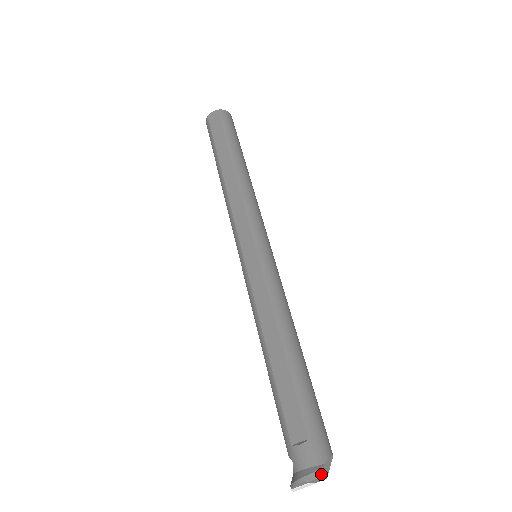
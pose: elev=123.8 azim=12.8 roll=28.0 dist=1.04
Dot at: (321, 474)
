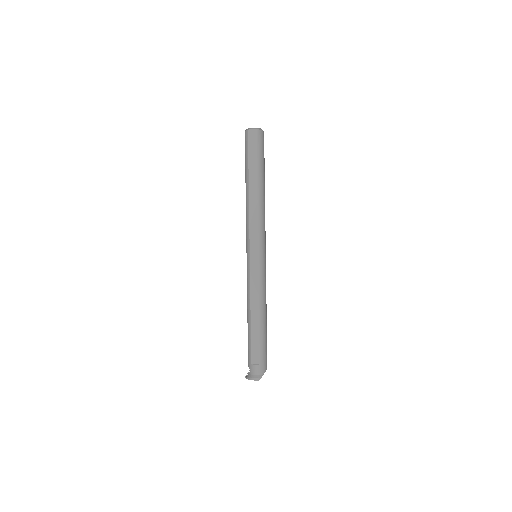
Dot at: occluded
